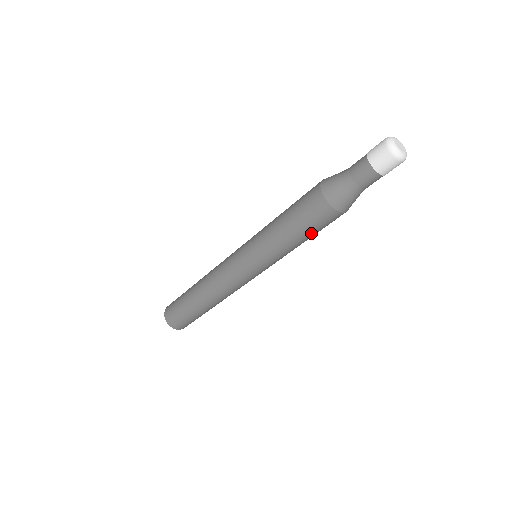
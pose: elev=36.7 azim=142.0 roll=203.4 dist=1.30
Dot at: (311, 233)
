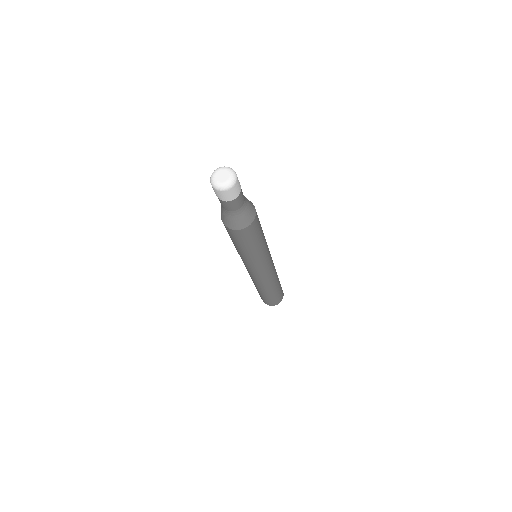
Dot at: (249, 243)
